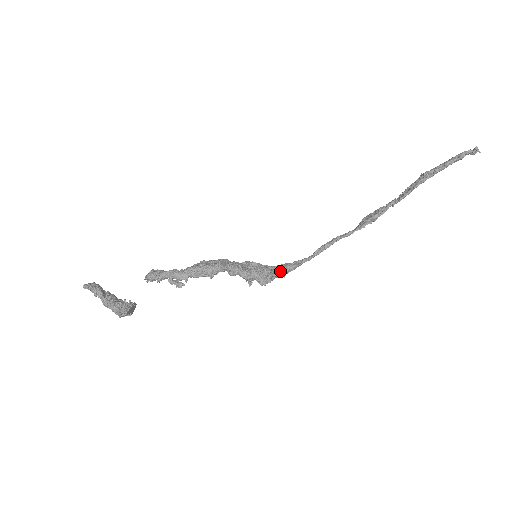
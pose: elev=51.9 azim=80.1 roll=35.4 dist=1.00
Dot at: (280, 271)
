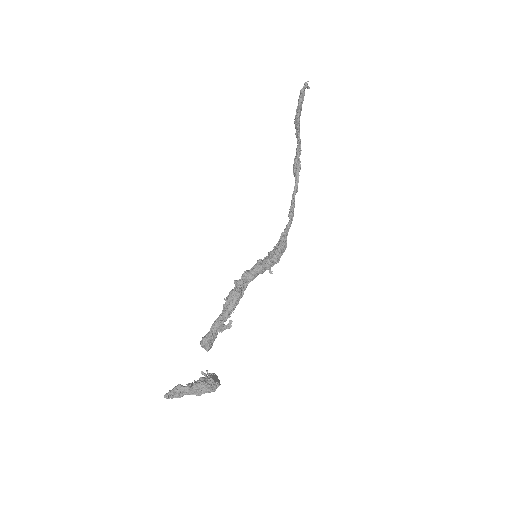
Dot at: (279, 244)
